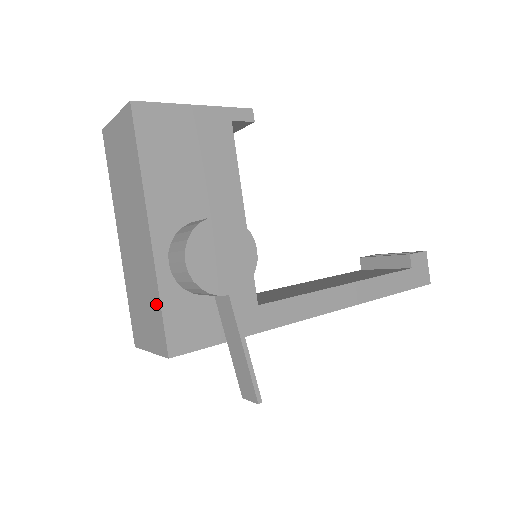
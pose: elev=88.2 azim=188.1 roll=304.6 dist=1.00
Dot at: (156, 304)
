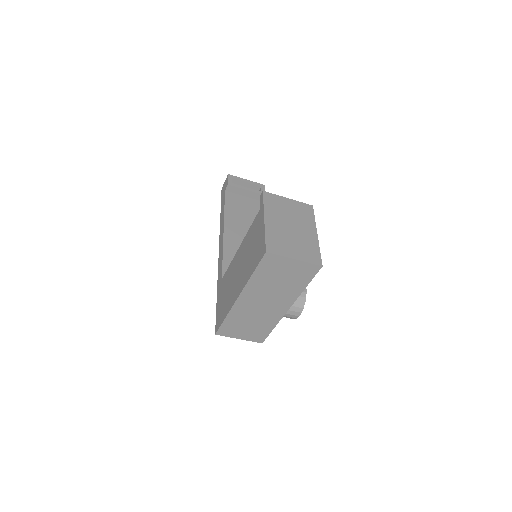
Dot at: (268, 329)
